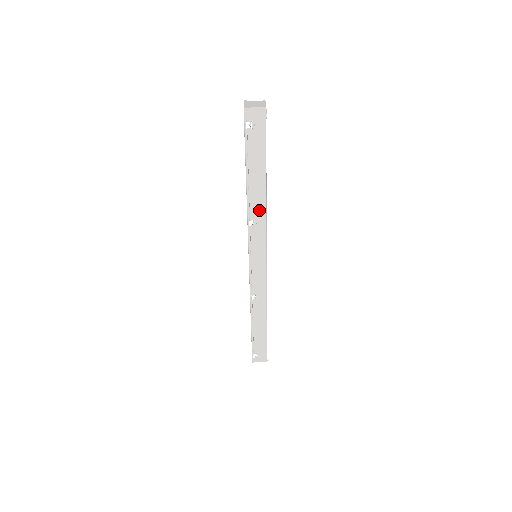
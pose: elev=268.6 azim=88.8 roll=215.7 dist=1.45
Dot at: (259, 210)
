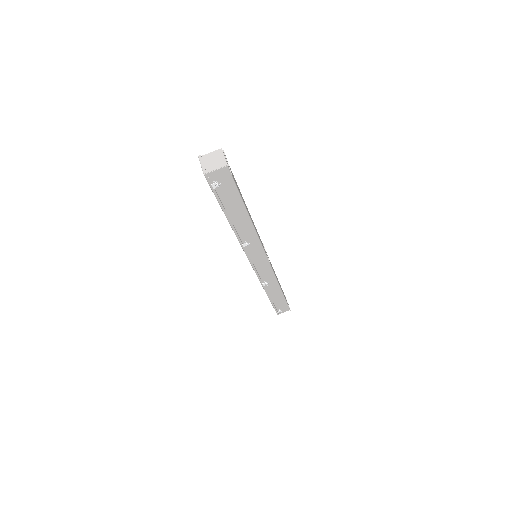
Dot at: (249, 234)
